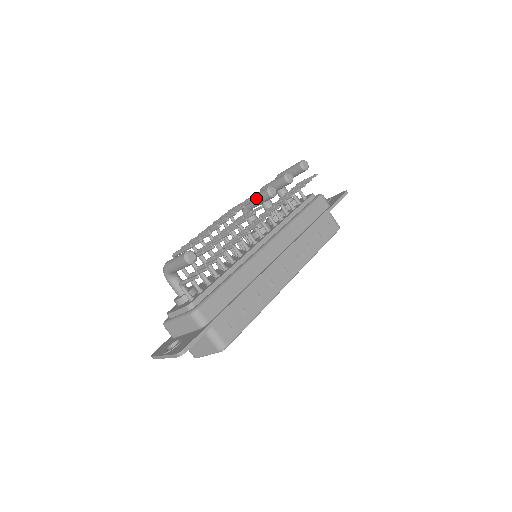
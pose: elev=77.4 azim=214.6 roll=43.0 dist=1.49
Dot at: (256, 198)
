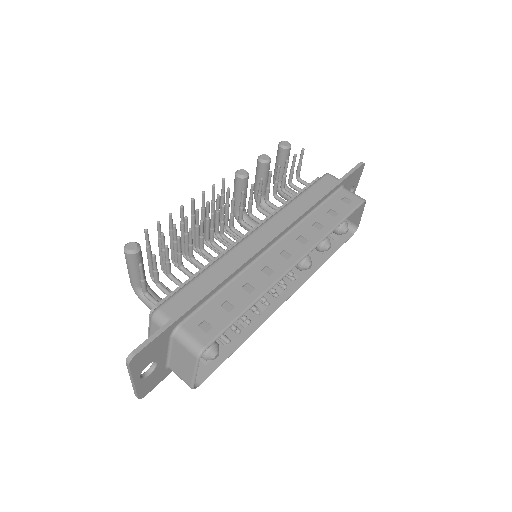
Dot at: (234, 192)
